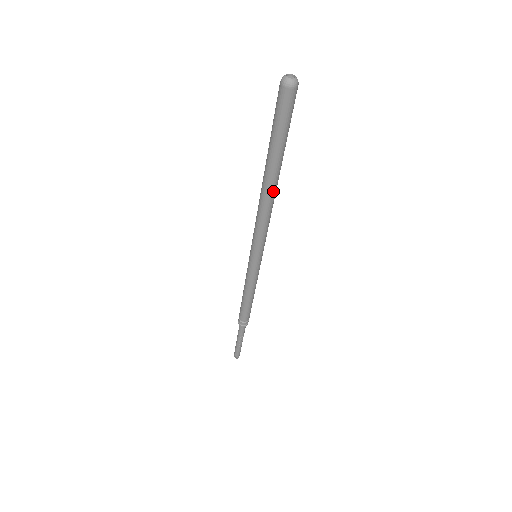
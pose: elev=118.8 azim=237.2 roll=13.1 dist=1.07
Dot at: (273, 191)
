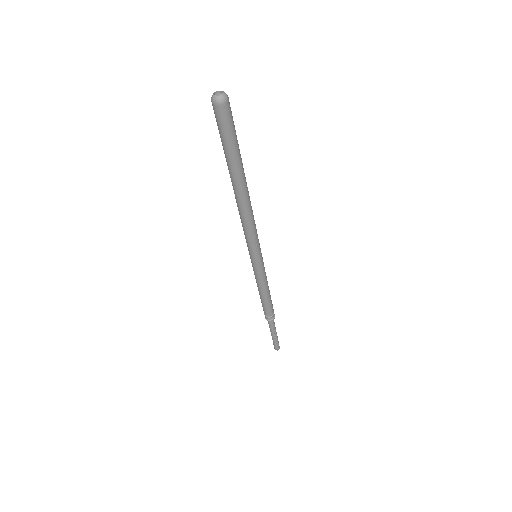
Dot at: (247, 194)
